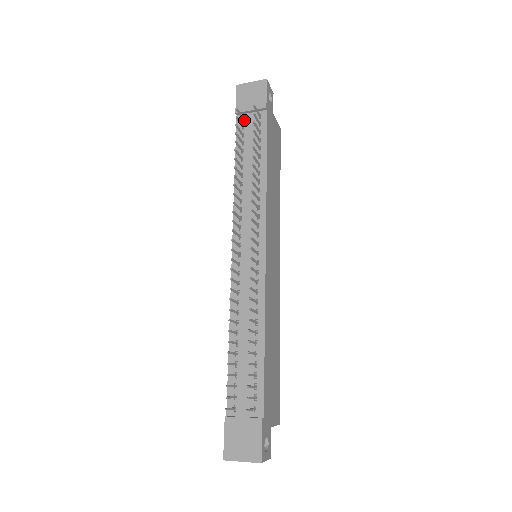
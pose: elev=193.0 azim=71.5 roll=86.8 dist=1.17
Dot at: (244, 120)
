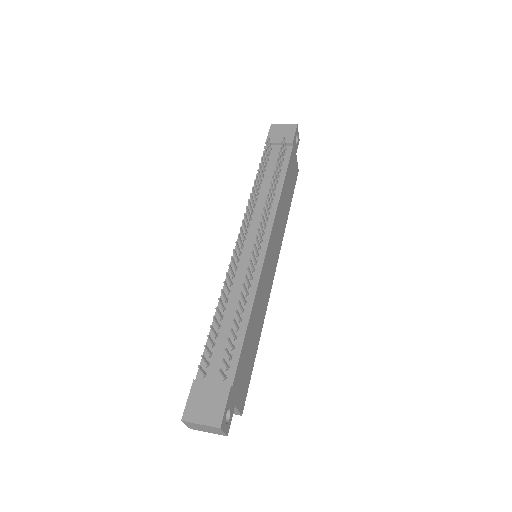
Dot at: (271, 149)
